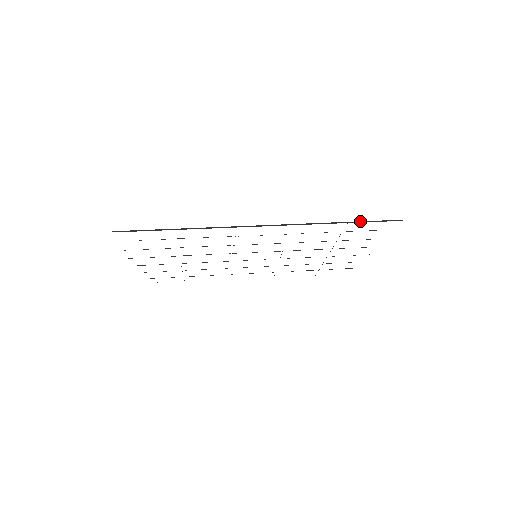
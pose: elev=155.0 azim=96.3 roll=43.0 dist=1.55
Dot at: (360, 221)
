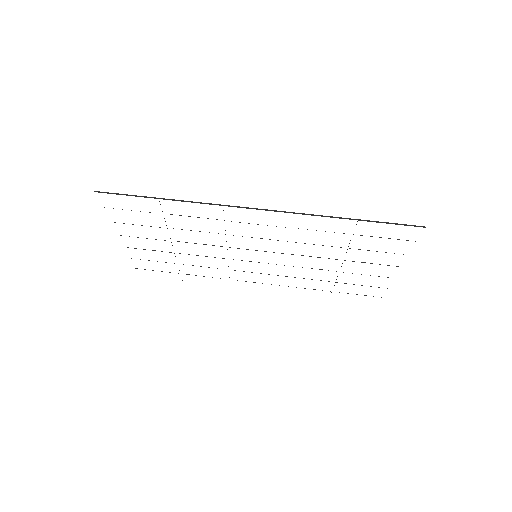
Dot at: occluded
